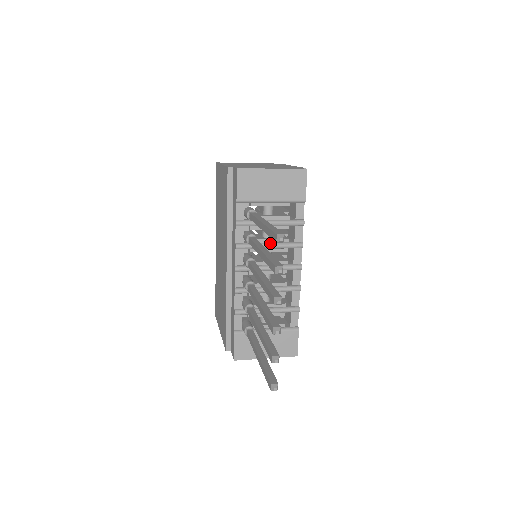
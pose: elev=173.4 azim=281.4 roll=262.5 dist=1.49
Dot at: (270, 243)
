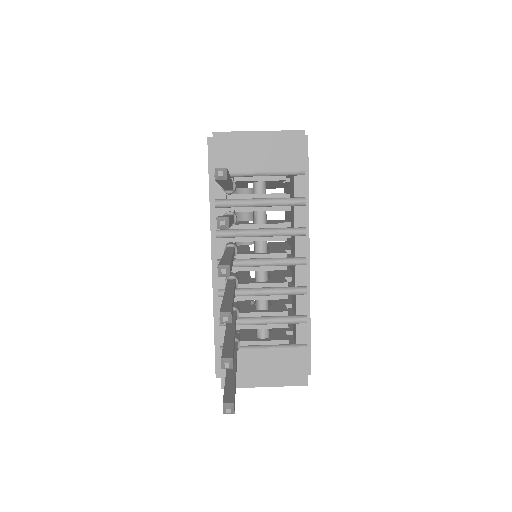
Dot at: (261, 229)
